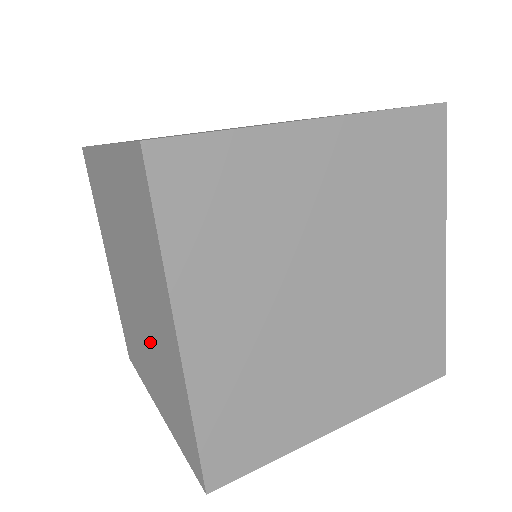
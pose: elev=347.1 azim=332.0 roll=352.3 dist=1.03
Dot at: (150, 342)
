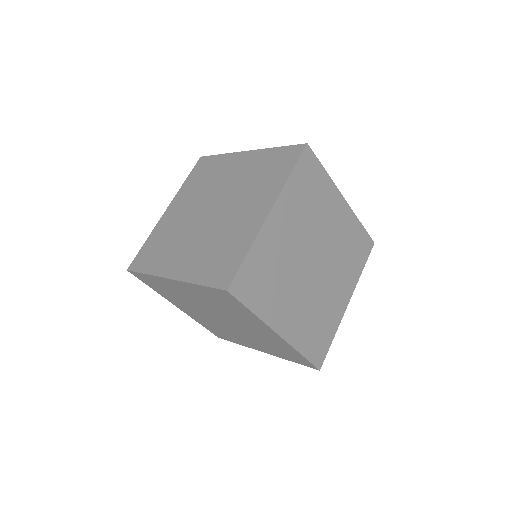
Dot at: (186, 226)
